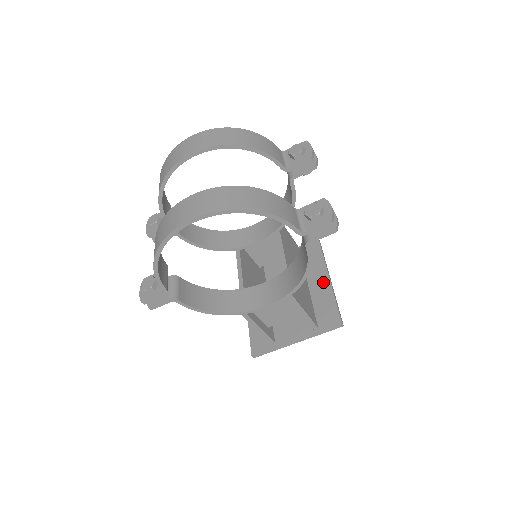
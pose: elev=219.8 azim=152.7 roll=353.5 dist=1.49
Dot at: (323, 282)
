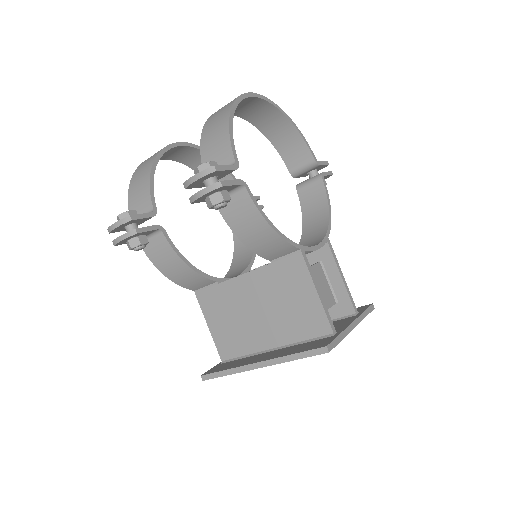
Dot at: occluded
